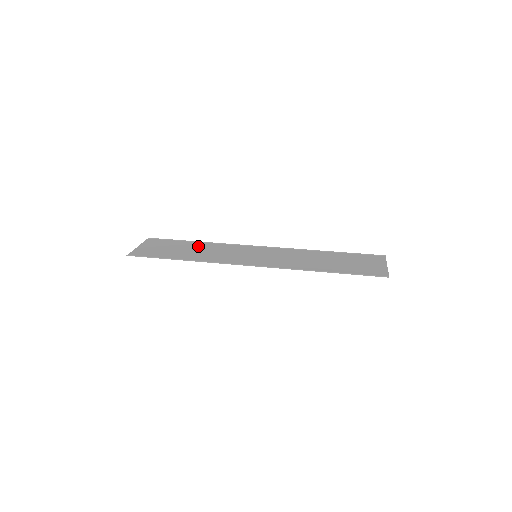
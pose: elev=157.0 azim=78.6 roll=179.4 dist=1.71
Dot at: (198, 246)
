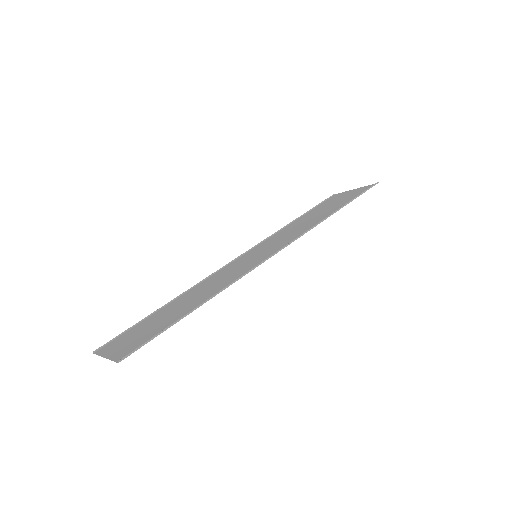
Dot at: (178, 302)
